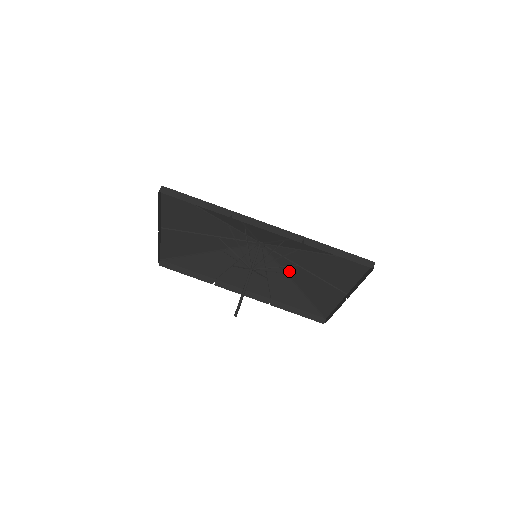
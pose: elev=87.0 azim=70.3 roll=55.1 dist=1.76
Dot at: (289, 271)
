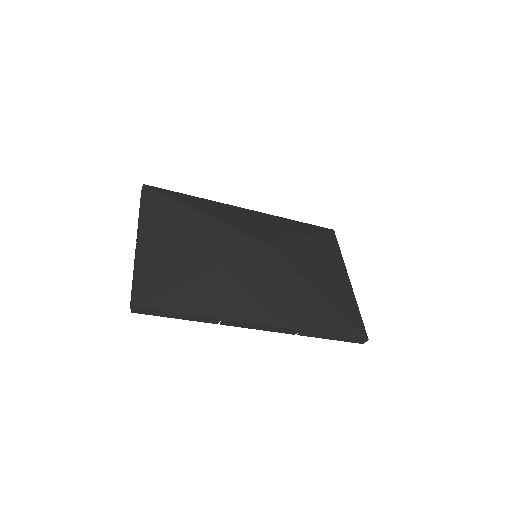
Dot at: (296, 242)
